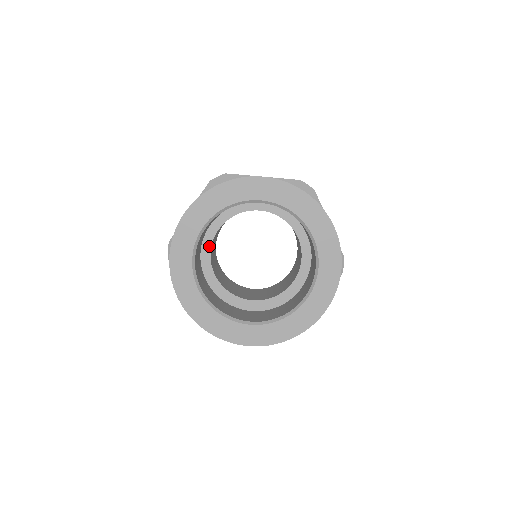
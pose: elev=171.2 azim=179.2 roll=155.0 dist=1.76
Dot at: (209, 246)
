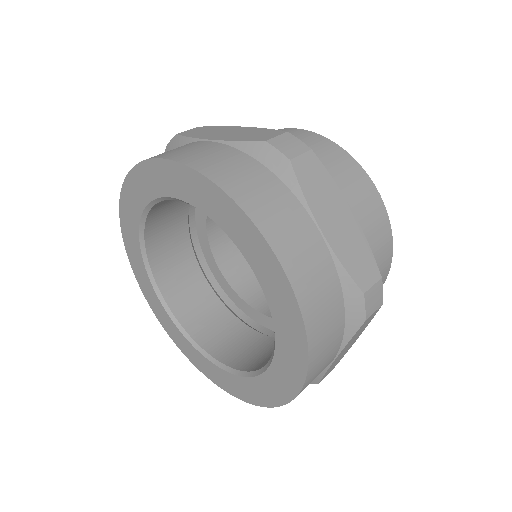
Dot at: (205, 233)
